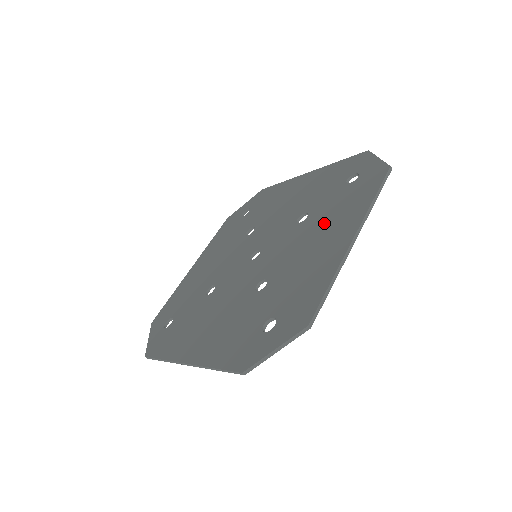
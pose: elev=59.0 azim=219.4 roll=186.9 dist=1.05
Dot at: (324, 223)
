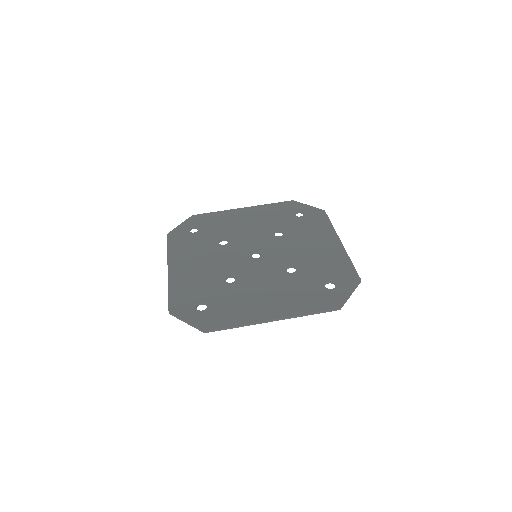
Dot at: (306, 236)
